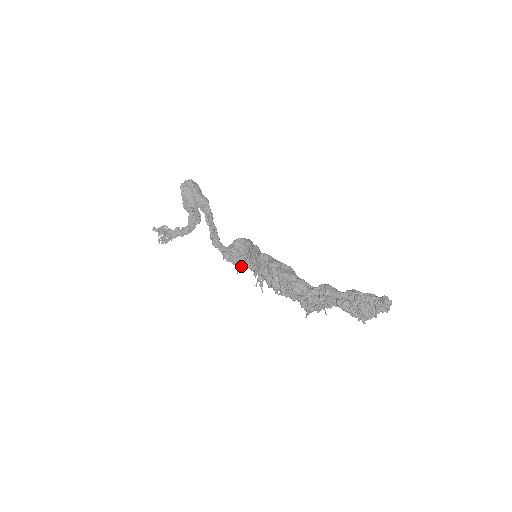
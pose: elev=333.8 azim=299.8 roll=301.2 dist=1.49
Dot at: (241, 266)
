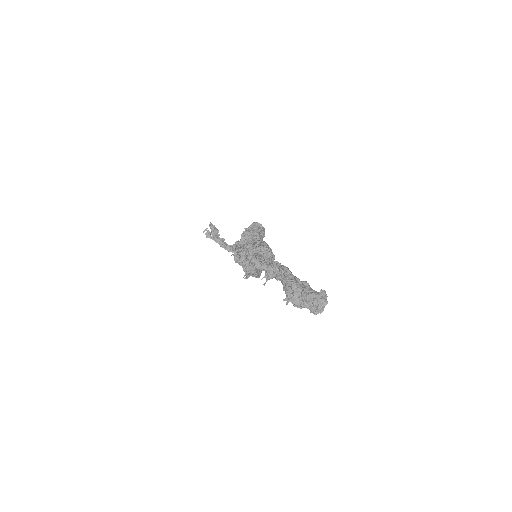
Dot at: (238, 257)
